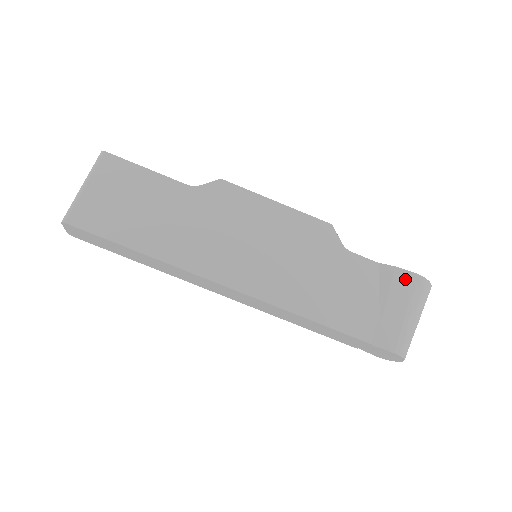
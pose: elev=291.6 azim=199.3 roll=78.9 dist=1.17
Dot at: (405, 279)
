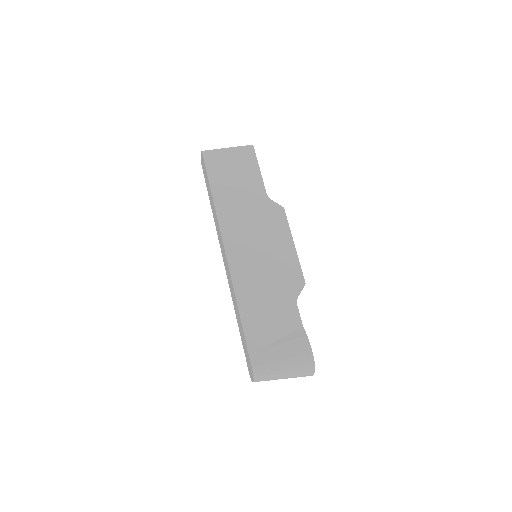
Dot at: (303, 346)
